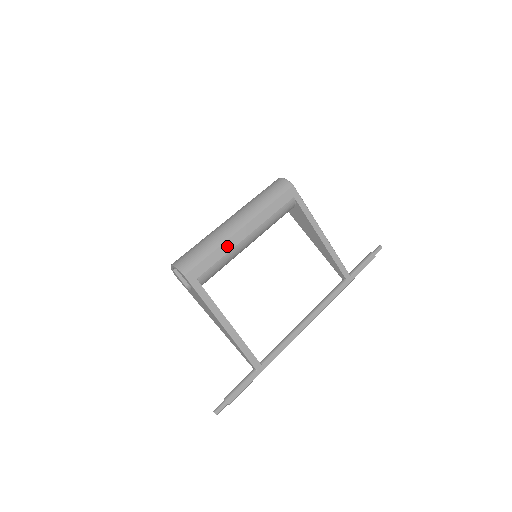
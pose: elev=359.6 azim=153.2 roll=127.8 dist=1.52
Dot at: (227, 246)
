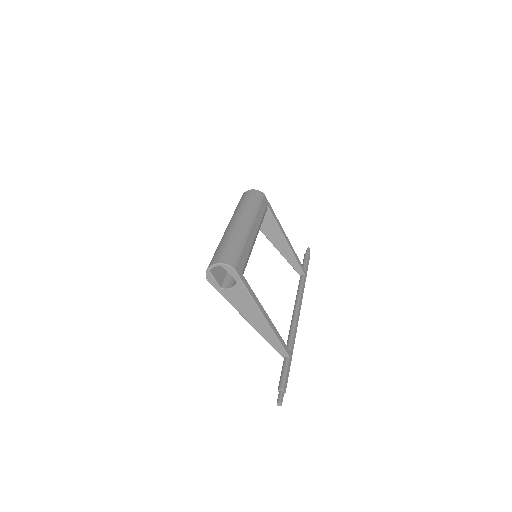
Dot at: (249, 243)
